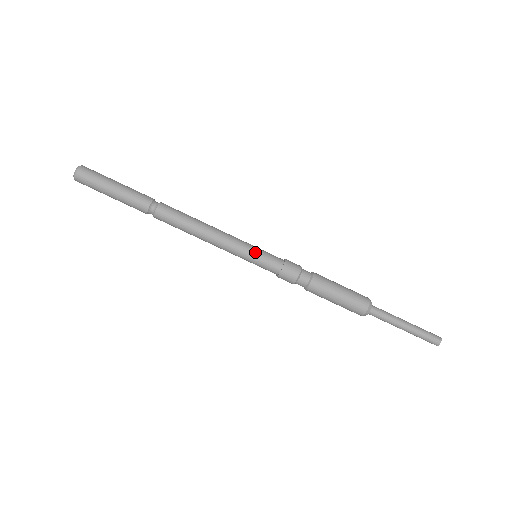
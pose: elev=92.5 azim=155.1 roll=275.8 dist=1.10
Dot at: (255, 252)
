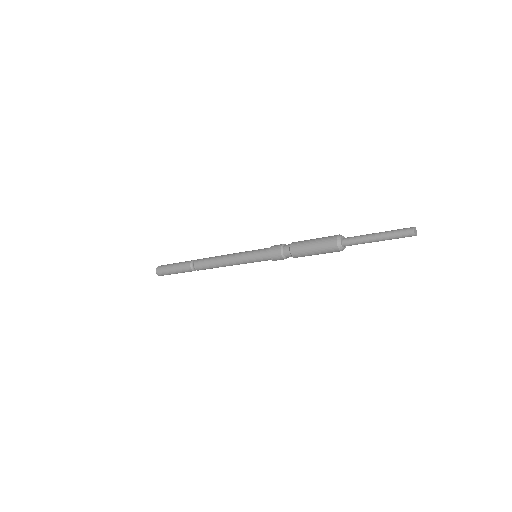
Dot at: (252, 260)
